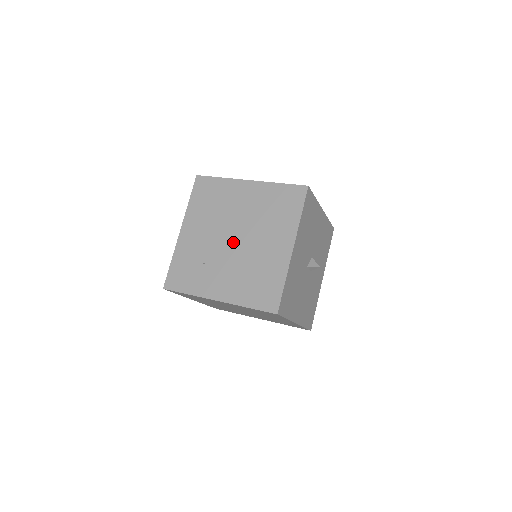
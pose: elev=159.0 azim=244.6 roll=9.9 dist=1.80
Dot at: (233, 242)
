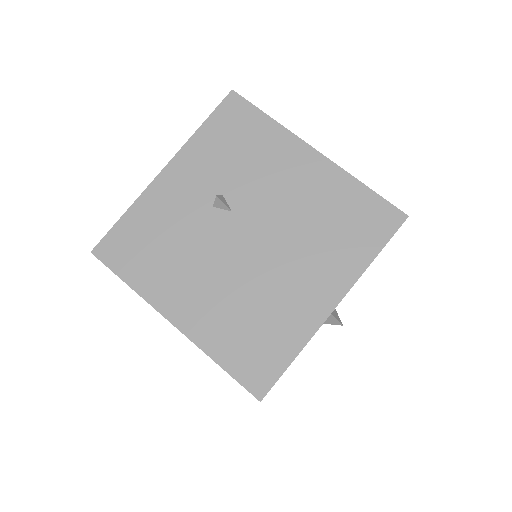
Dot at: occluded
